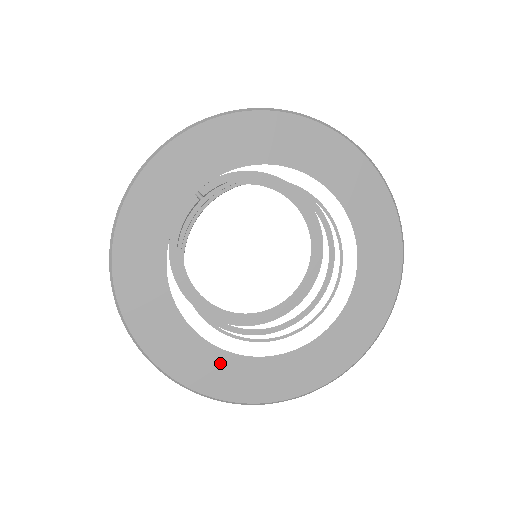
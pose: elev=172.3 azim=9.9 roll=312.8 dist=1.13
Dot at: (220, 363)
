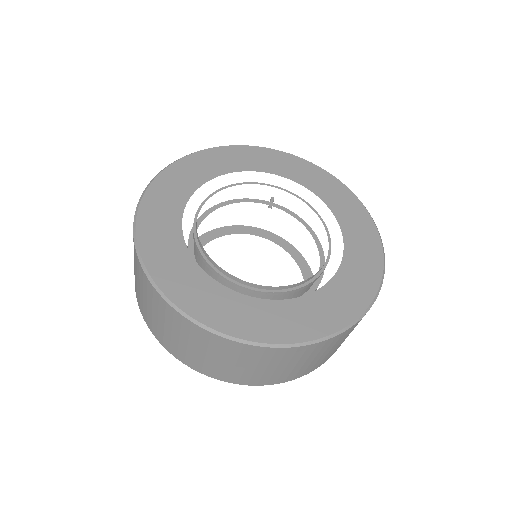
Dot at: (170, 229)
